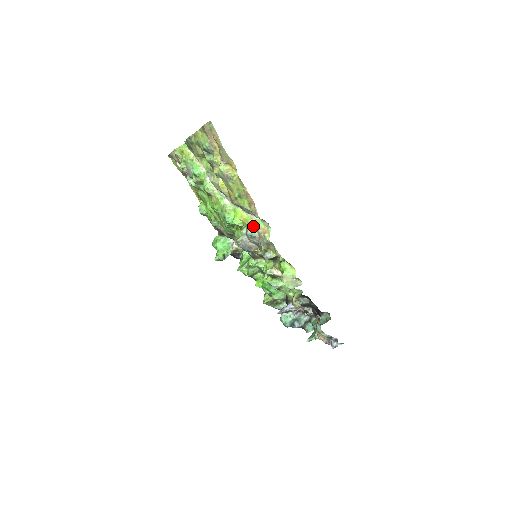
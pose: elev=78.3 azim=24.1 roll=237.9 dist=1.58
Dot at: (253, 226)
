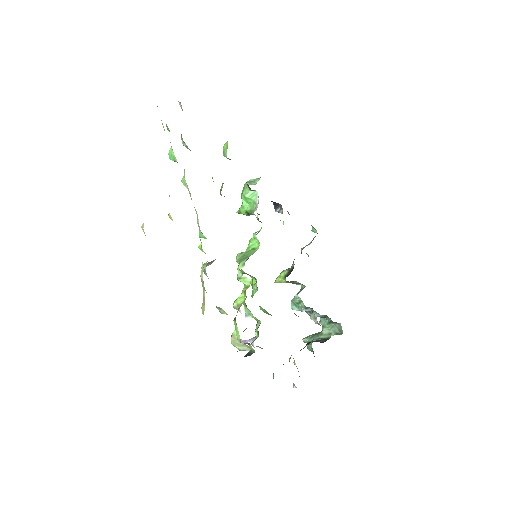
Dot at: (202, 280)
